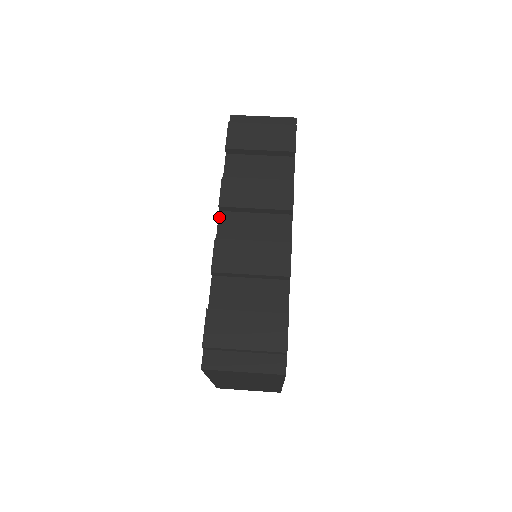
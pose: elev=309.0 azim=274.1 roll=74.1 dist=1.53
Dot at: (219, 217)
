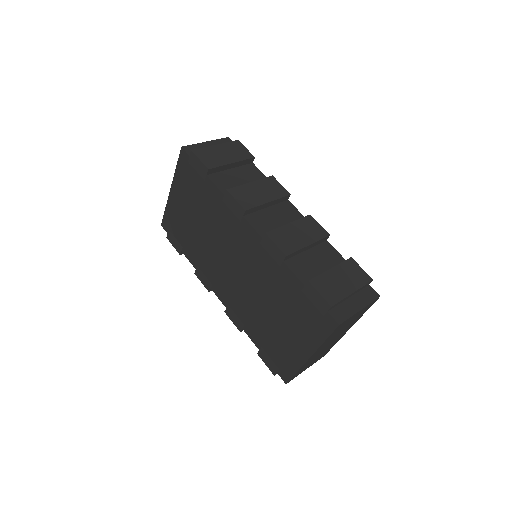
Dot at: (247, 220)
